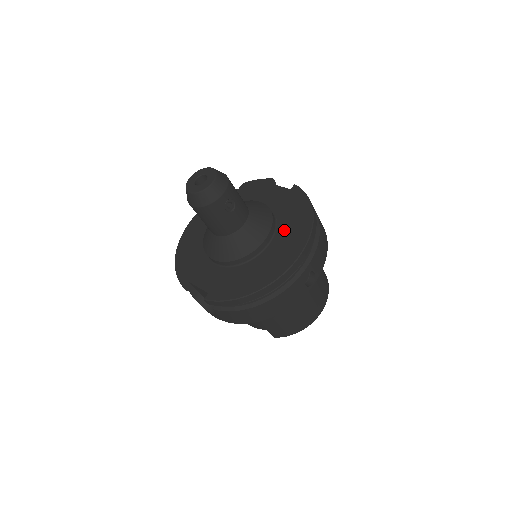
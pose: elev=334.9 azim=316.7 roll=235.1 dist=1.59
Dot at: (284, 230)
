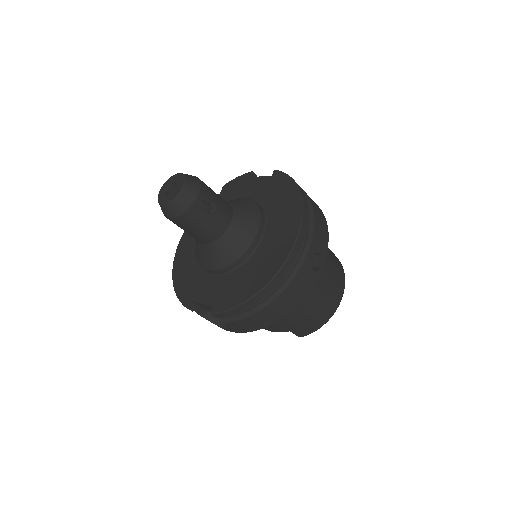
Dot at: (275, 218)
